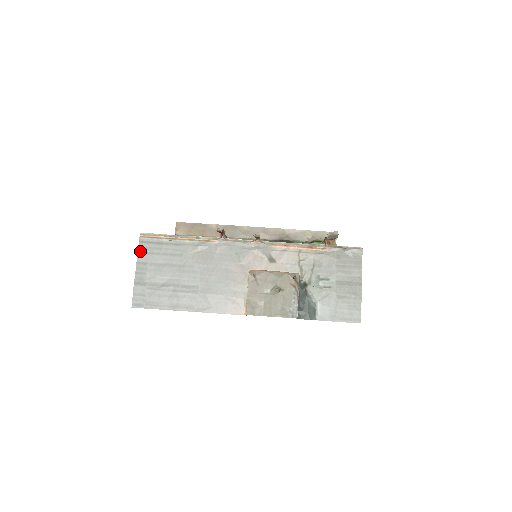
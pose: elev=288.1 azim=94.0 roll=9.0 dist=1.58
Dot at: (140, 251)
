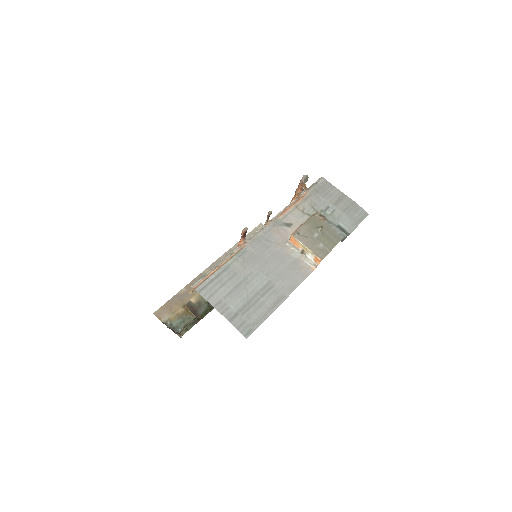
Dot at: (206, 298)
